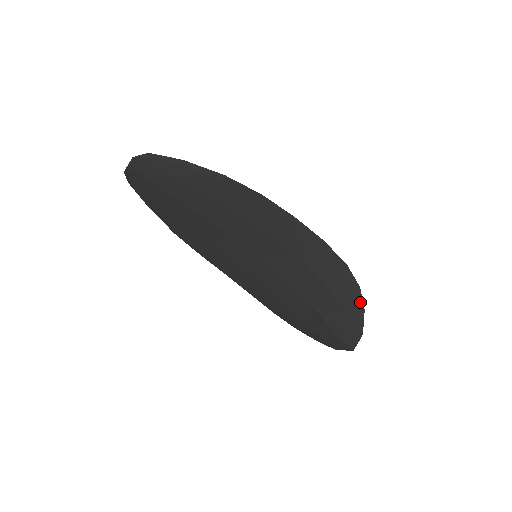
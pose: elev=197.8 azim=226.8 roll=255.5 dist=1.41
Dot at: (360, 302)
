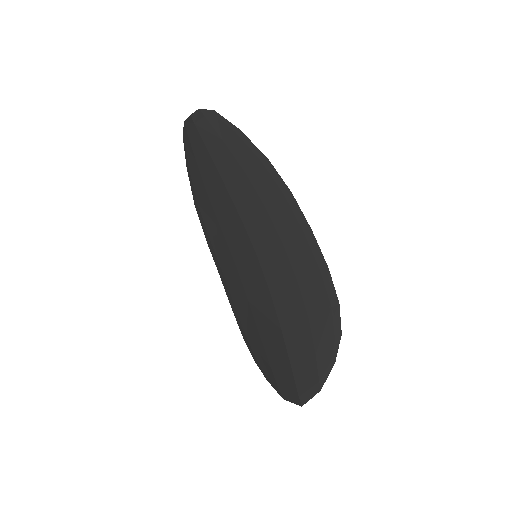
Dot at: (334, 351)
